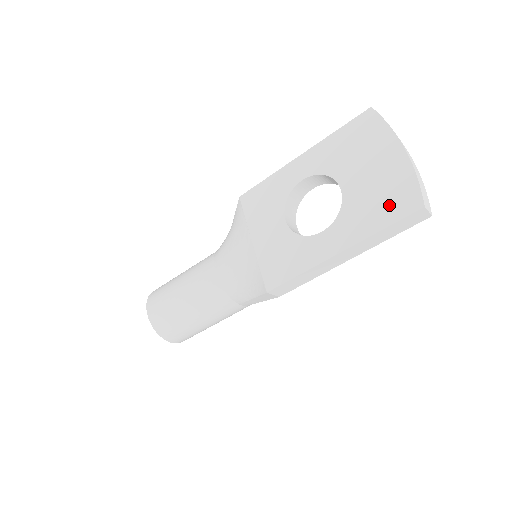
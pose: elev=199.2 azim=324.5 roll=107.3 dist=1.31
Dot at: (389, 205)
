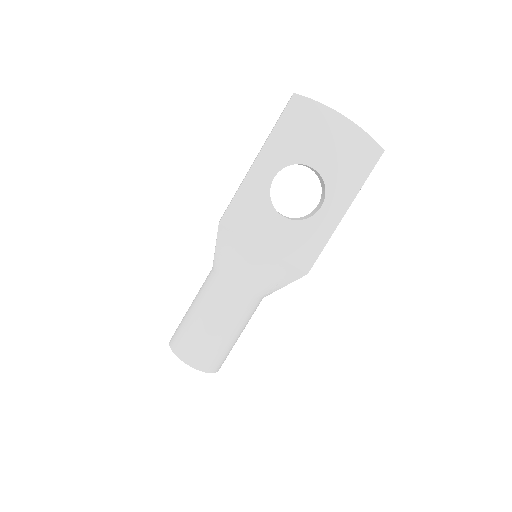
Dot at: (360, 162)
